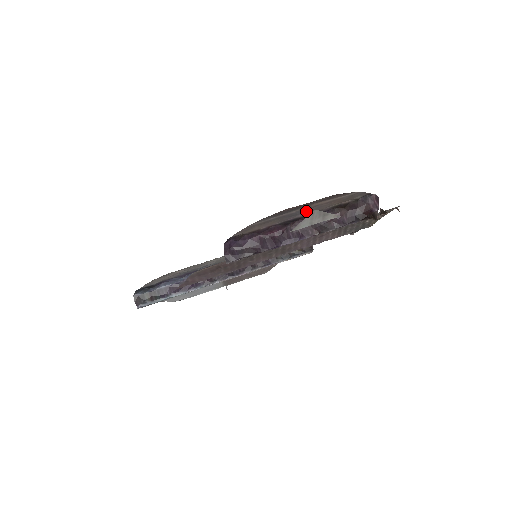
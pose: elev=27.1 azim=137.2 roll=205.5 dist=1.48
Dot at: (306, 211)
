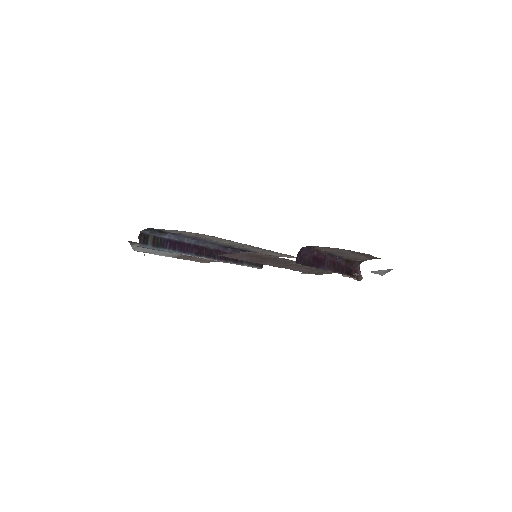
Dot at: (345, 254)
